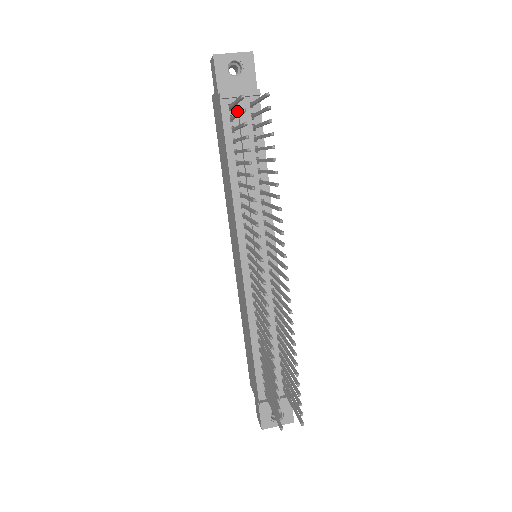
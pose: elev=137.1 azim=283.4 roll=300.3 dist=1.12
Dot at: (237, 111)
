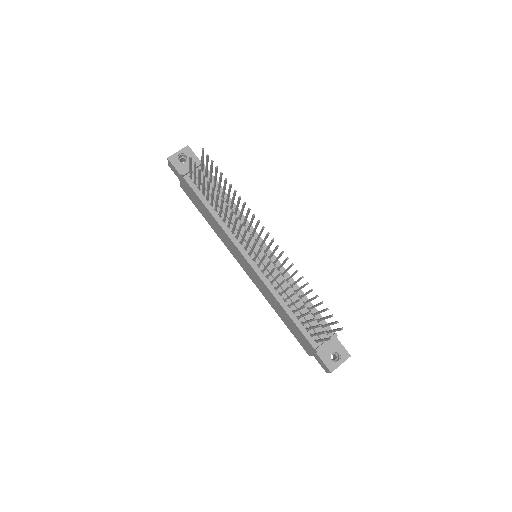
Dot at: (196, 178)
